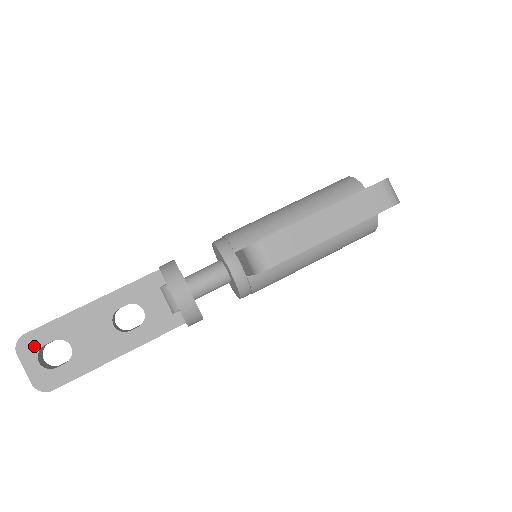
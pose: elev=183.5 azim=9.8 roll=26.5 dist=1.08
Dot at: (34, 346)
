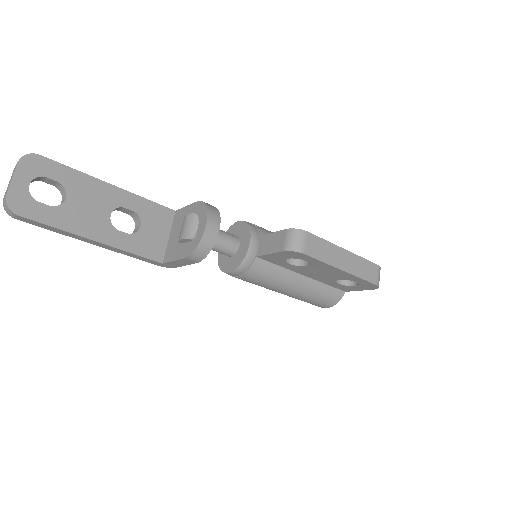
Dot at: (38, 170)
